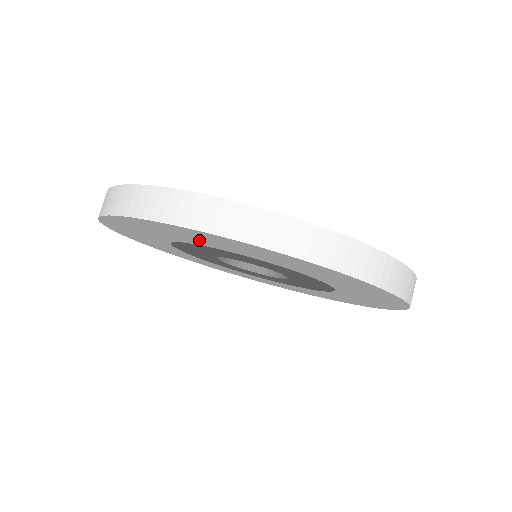
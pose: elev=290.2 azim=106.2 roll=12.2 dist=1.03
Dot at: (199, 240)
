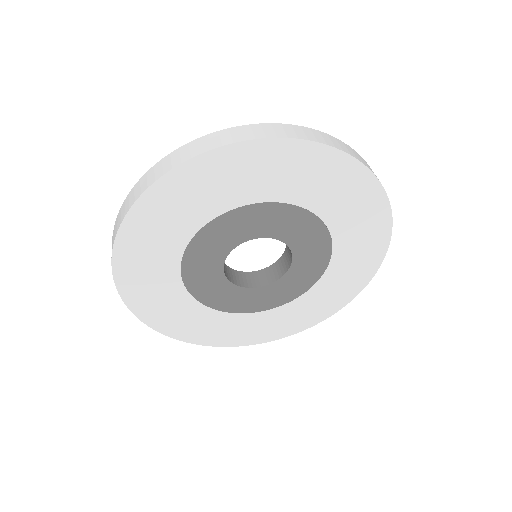
Dot at: (232, 187)
